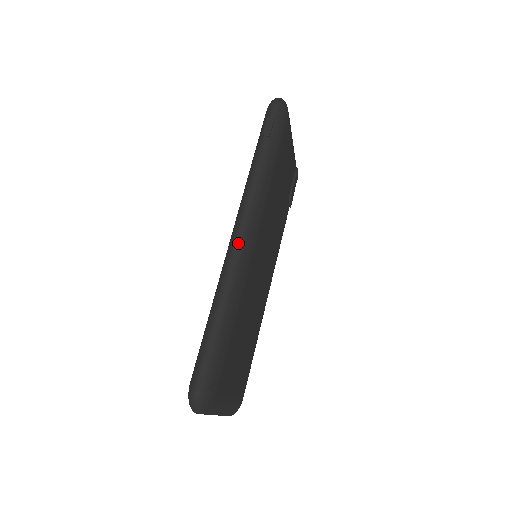
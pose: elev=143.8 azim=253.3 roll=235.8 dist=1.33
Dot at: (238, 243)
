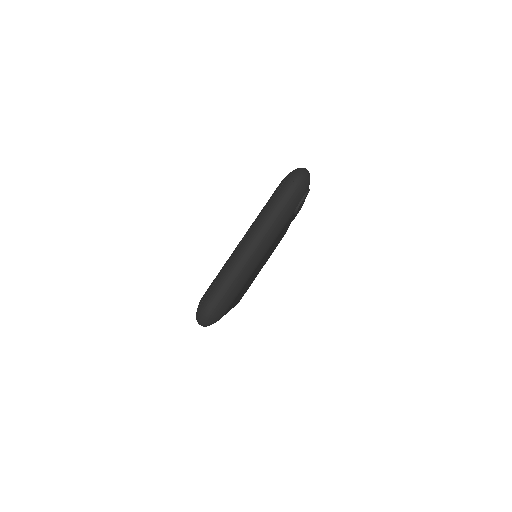
Dot at: occluded
